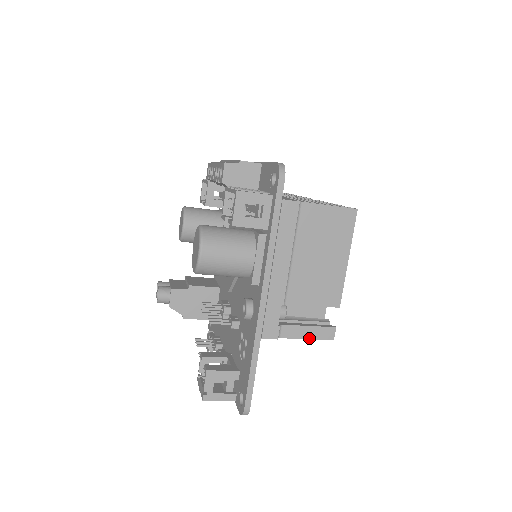
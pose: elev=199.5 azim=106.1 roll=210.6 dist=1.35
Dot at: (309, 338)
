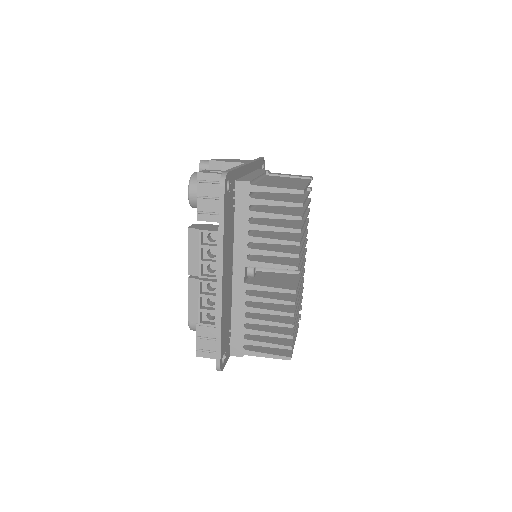
Dot at: occluded
